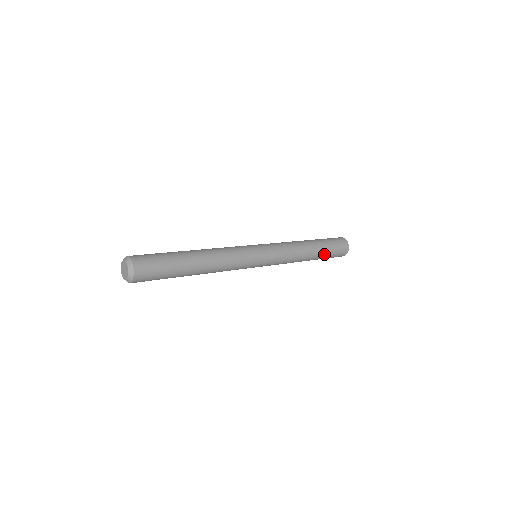
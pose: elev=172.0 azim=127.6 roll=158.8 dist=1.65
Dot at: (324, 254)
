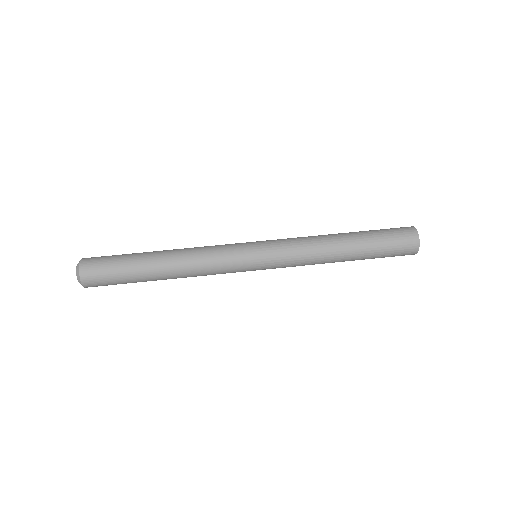
Dot at: occluded
